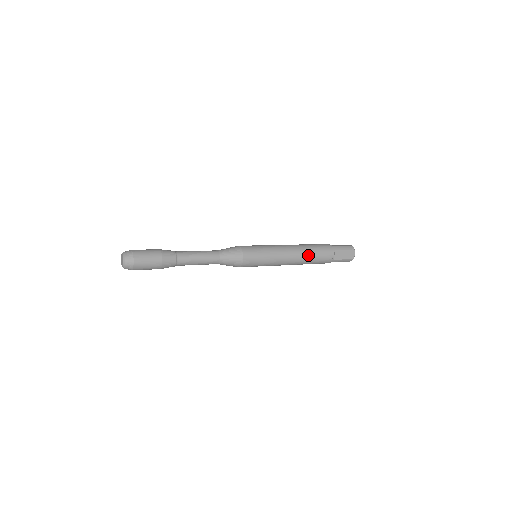
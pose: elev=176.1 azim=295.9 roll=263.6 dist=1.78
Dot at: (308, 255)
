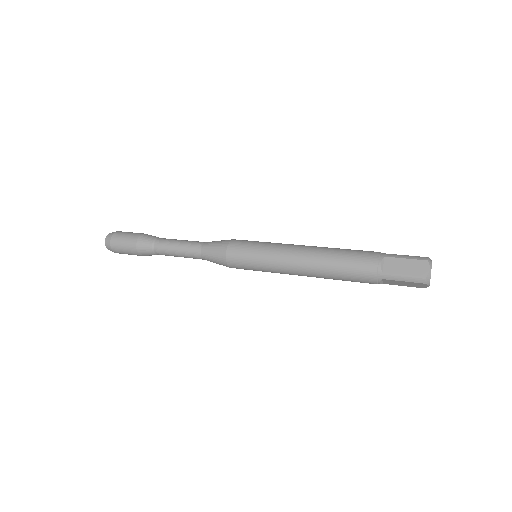
Dot at: (329, 277)
